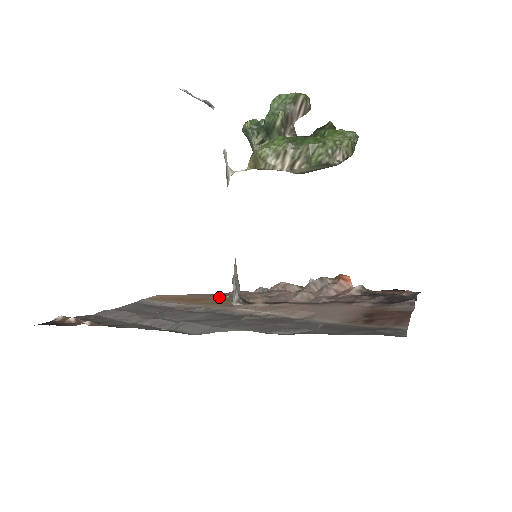
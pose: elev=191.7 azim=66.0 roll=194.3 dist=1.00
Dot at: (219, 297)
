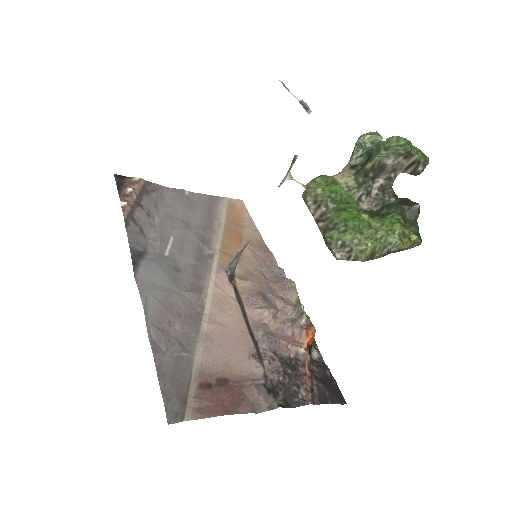
Dot at: (249, 249)
